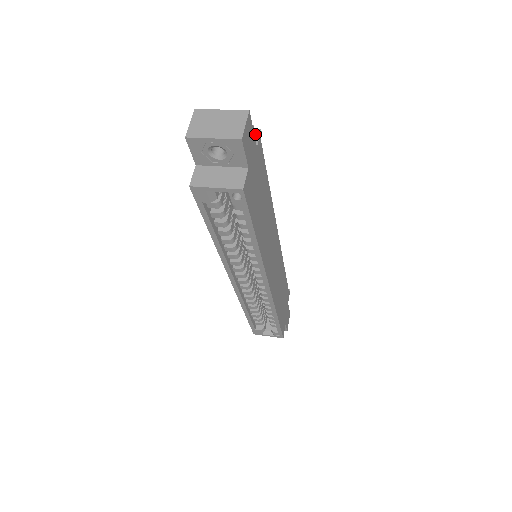
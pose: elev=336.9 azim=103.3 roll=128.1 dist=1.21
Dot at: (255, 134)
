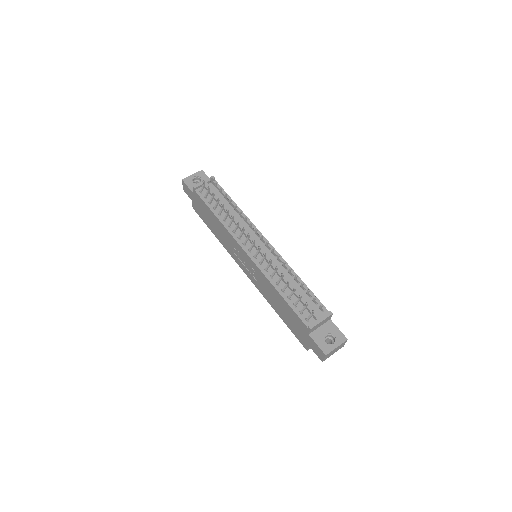
Dot at: (330, 317)
